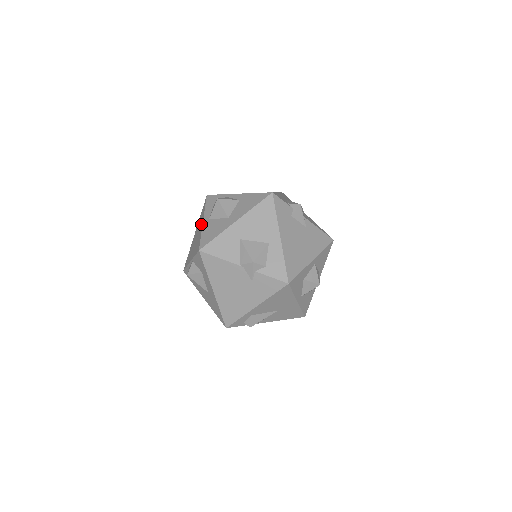
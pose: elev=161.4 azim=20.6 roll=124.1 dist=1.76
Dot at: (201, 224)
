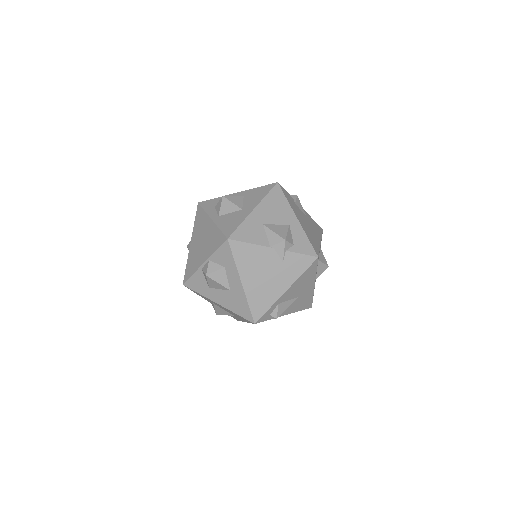
Dot at: (208, 224)
